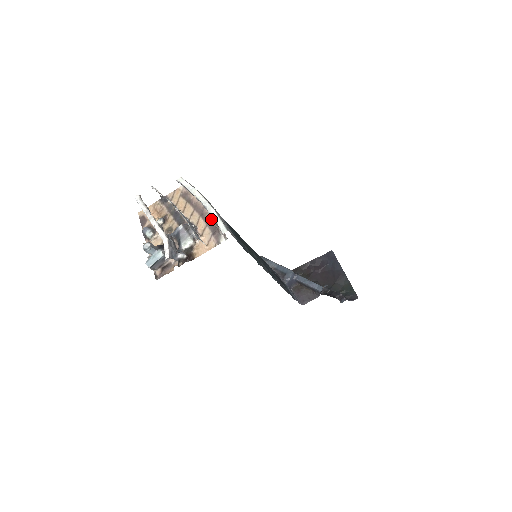
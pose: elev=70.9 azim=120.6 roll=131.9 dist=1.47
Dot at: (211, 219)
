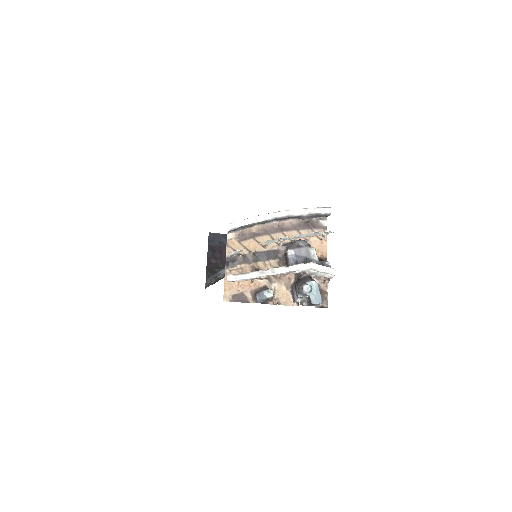
Dot at: (294, 223)
